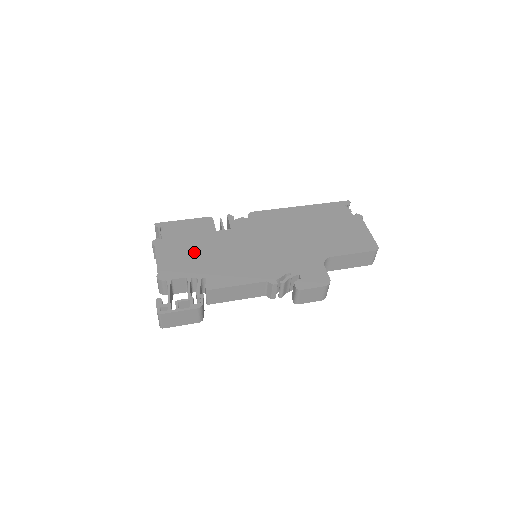
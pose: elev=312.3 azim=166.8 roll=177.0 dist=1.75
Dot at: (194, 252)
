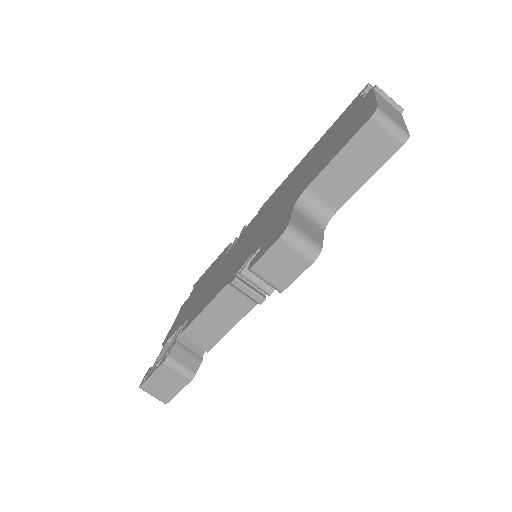
Dot at: (198, 294)
